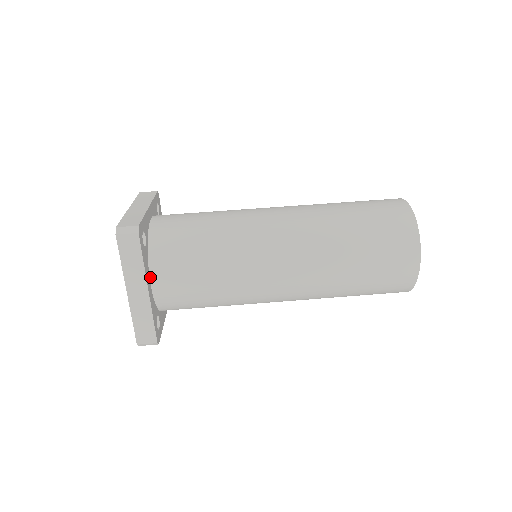
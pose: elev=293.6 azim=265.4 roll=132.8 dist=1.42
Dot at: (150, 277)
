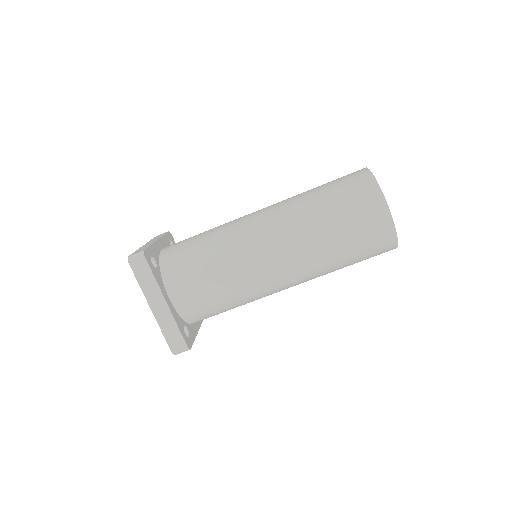
Dot at: (167, 292)
